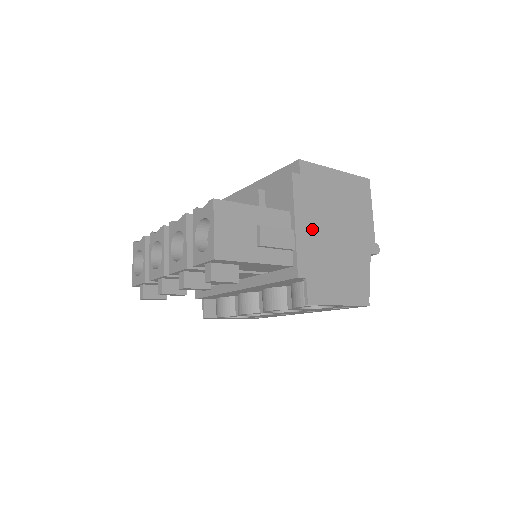
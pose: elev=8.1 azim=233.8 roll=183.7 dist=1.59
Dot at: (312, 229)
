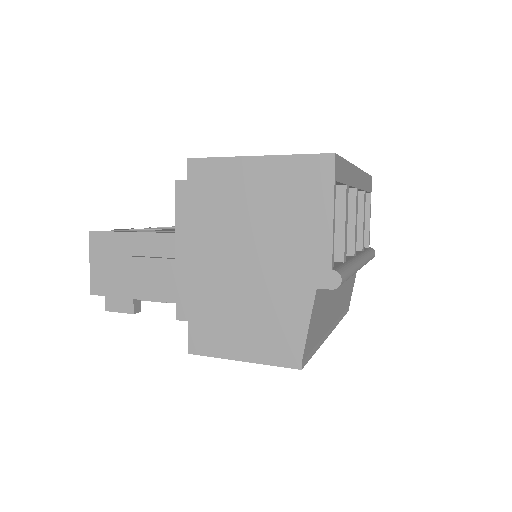
Dot at: (202, 256)
